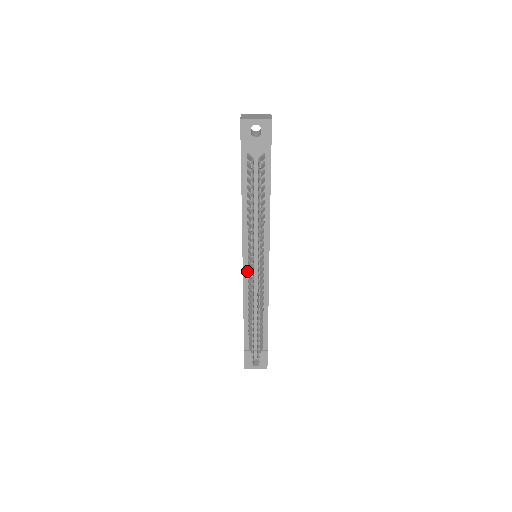
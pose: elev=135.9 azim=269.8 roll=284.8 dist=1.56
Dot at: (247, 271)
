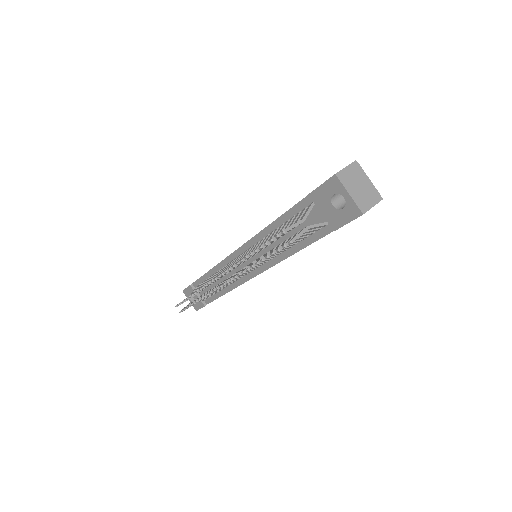
Dot at: (234, 258)
